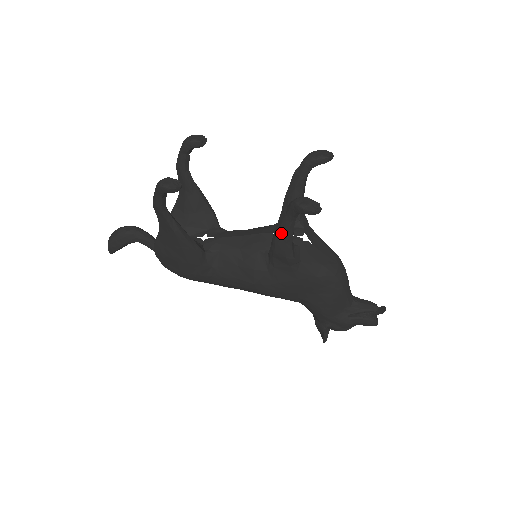
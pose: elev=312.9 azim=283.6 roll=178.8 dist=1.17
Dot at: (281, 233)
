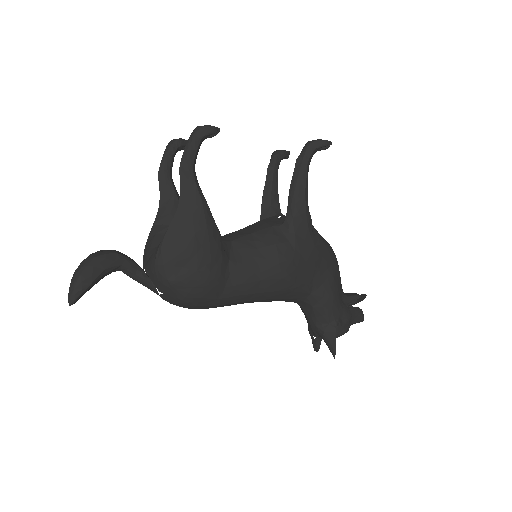
Dot at: (300, 183)
